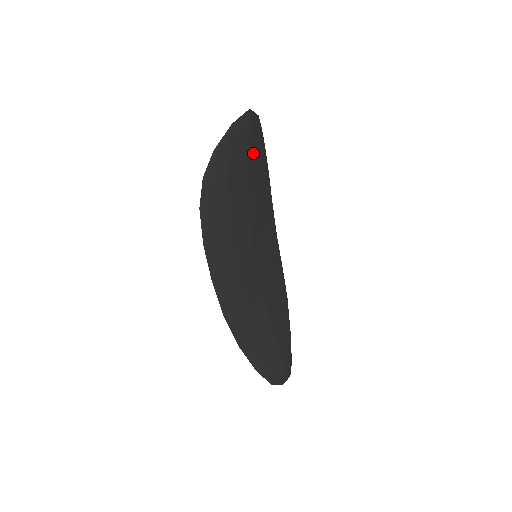
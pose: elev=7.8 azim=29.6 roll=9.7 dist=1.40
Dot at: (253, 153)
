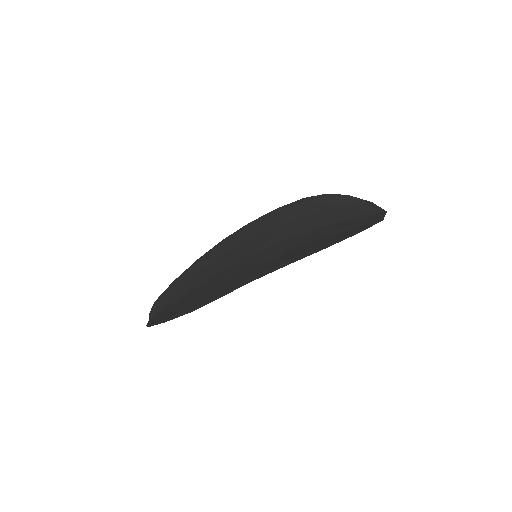
Dot at: (345, 217)
